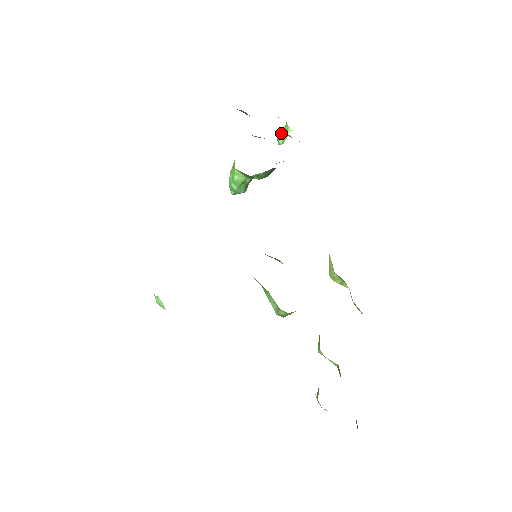
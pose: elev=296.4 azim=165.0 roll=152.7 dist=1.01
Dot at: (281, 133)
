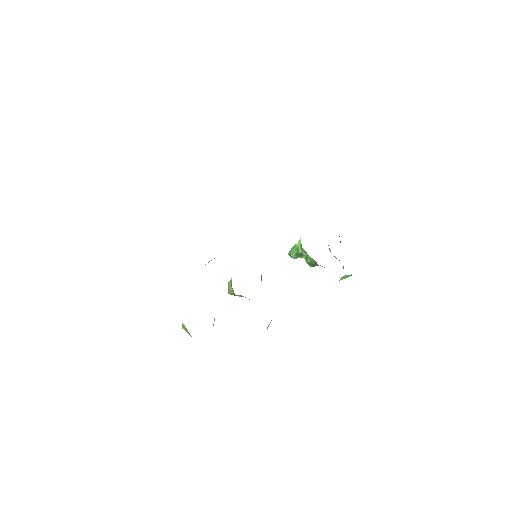
Dot at: (346, 276)
